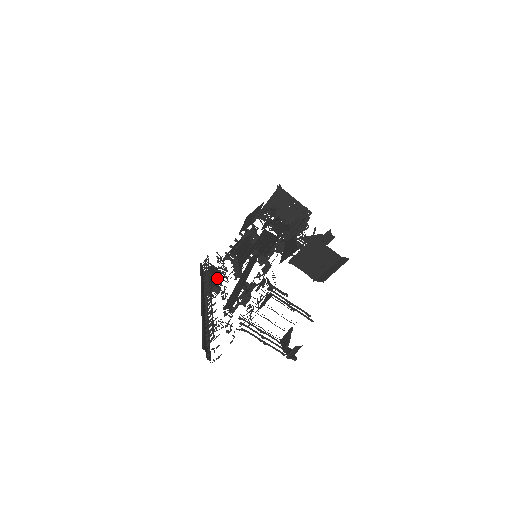
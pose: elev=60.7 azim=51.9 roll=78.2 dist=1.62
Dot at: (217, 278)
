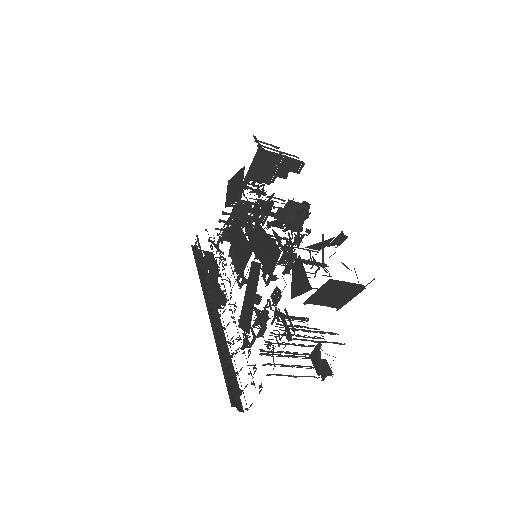
Dot at: (217, 274)
